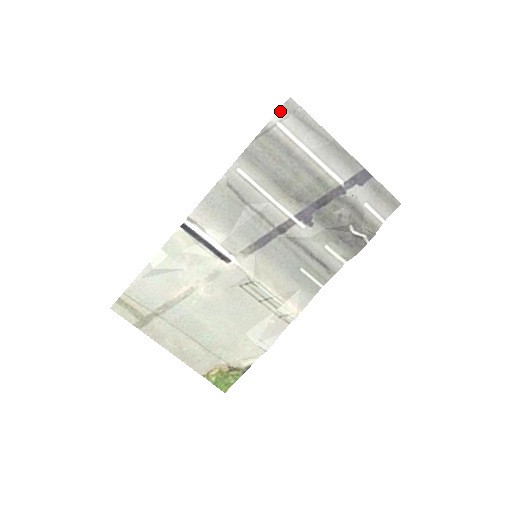
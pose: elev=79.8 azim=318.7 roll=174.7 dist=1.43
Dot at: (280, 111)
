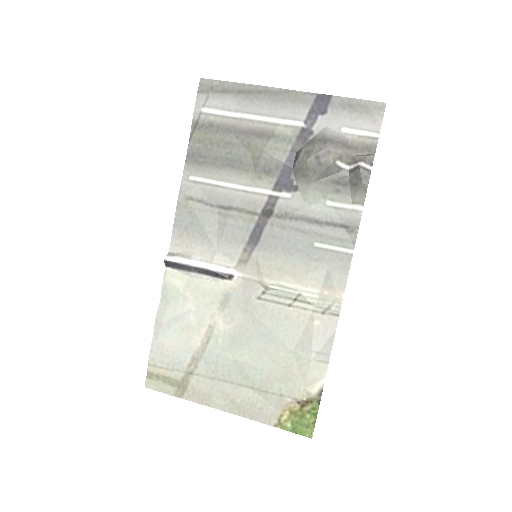
Dot at: (198, 97)
